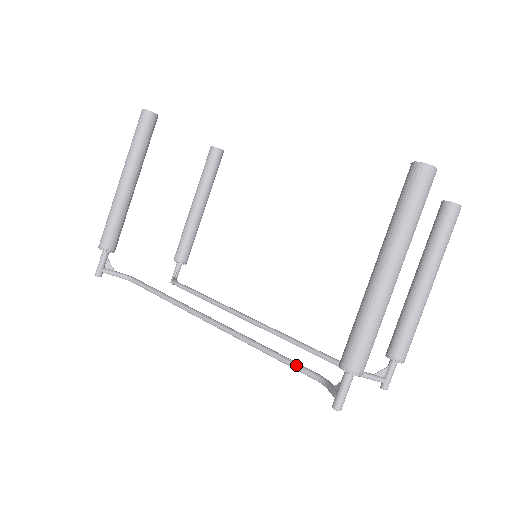
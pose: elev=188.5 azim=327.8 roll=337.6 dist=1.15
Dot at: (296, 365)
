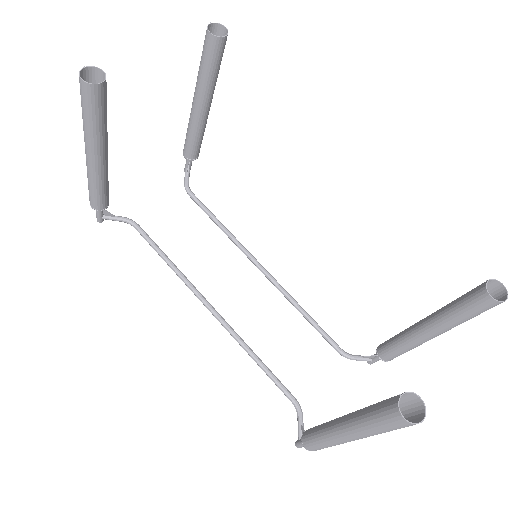
Dot at: (278, 386)
